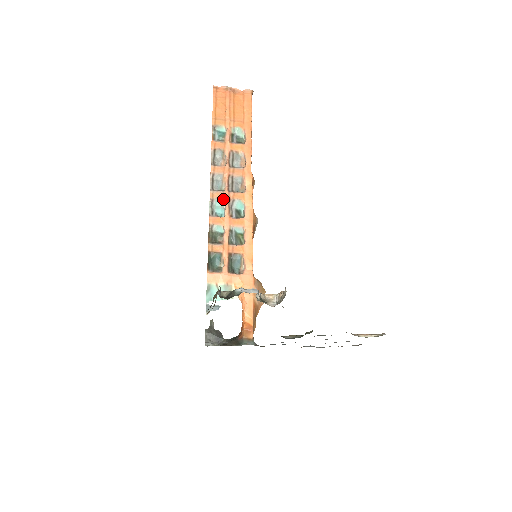
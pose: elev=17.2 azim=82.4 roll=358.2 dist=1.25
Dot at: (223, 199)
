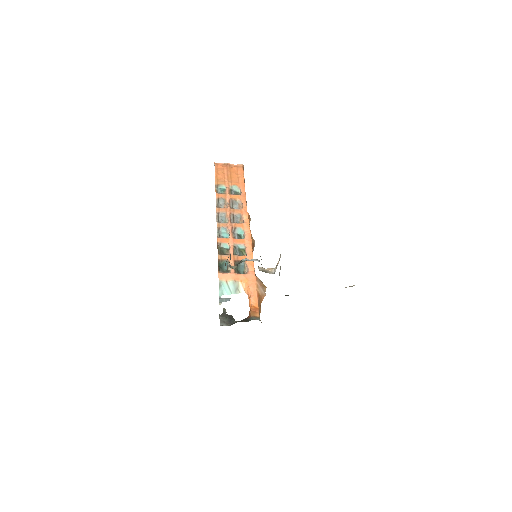
Dot at: (227, 227)
